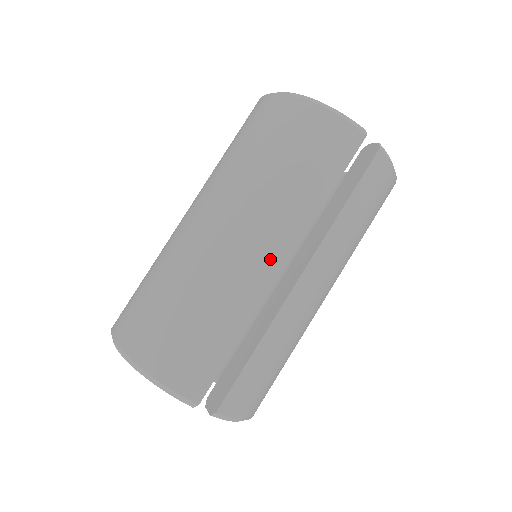
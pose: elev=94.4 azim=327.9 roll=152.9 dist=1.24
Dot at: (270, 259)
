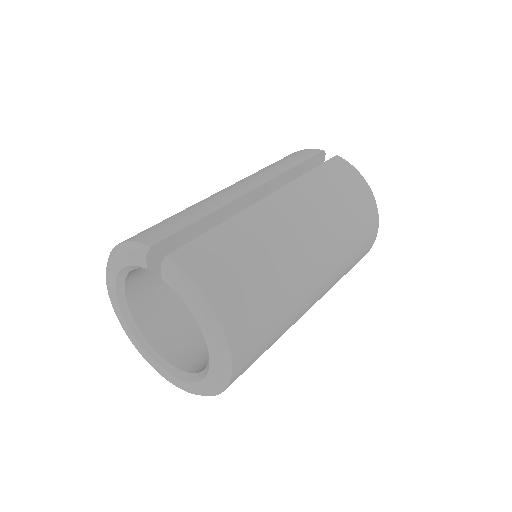
Dot at: (242, 187)
